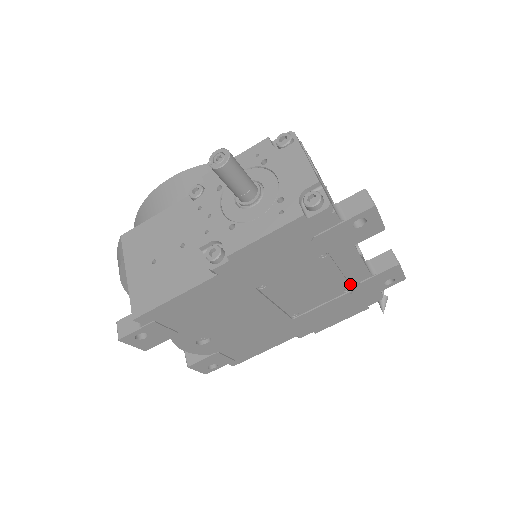
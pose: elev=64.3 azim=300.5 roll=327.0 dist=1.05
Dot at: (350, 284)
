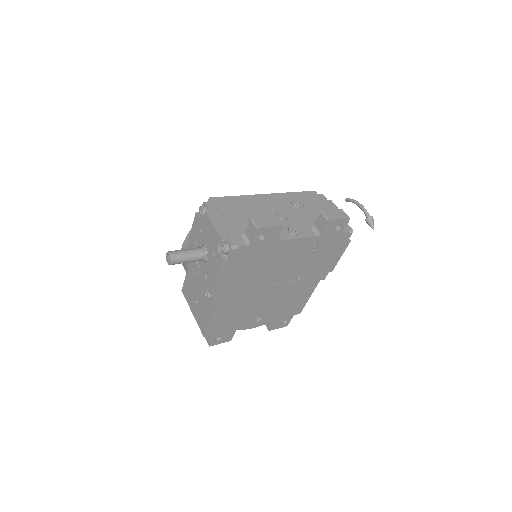
Dot at: (310, 248)
